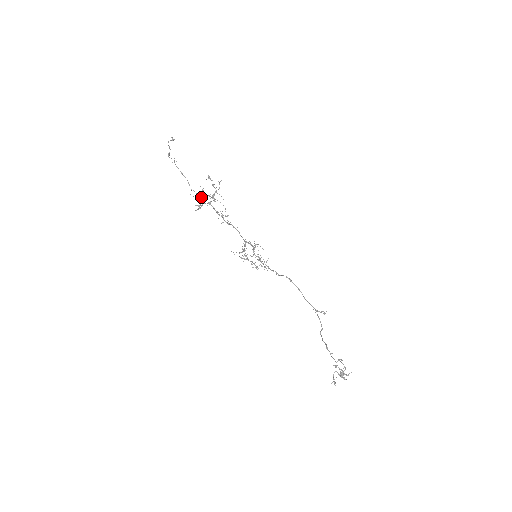
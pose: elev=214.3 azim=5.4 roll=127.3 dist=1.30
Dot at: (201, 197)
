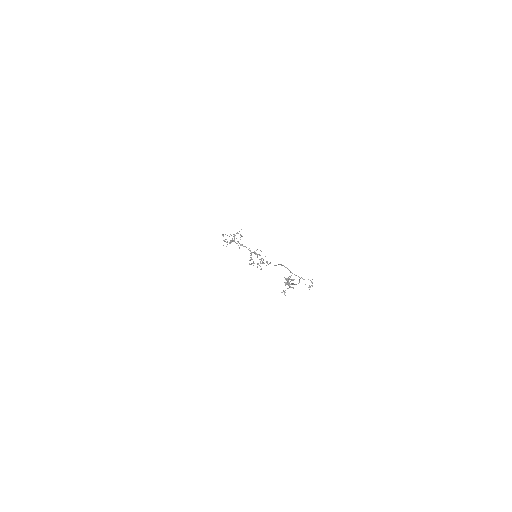
Dot at: (230, 240)
